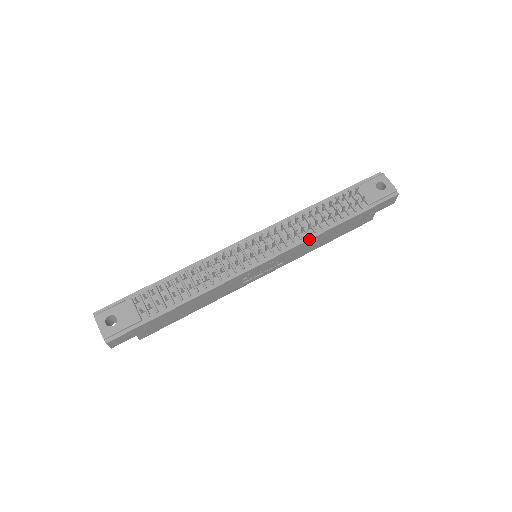
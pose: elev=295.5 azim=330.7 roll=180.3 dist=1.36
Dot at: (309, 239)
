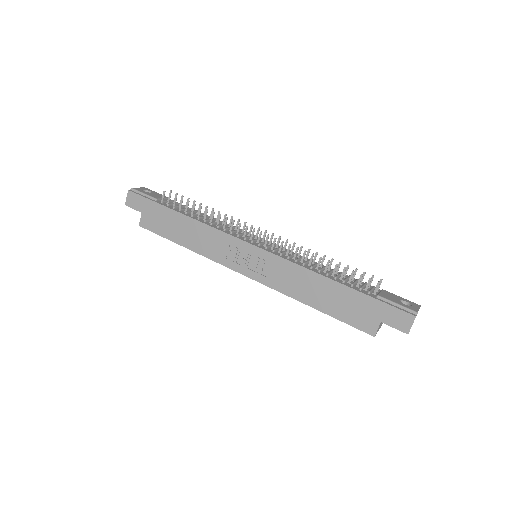
Dot at: (300, 265)
